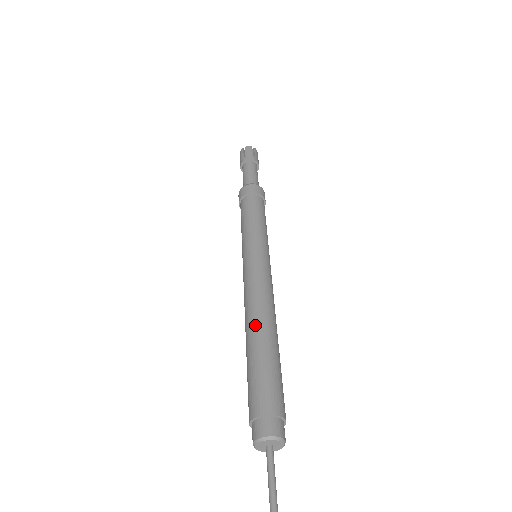
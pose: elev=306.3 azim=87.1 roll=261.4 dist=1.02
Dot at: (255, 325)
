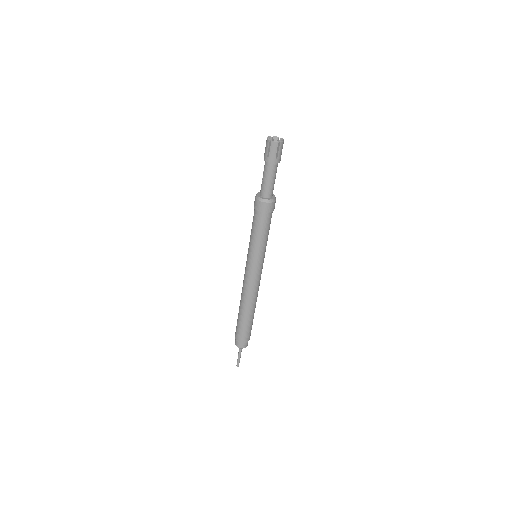
Dot at: (244, 307)
